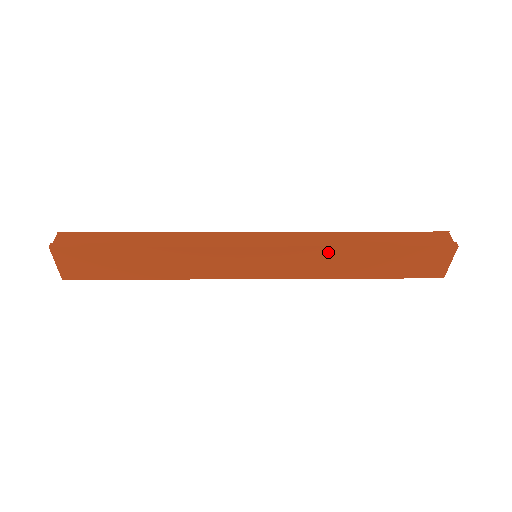
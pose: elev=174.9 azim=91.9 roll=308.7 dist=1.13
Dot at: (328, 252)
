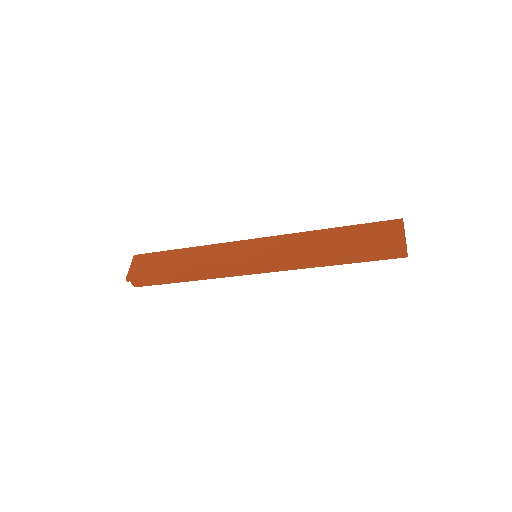
Dot at: (304, 236)
